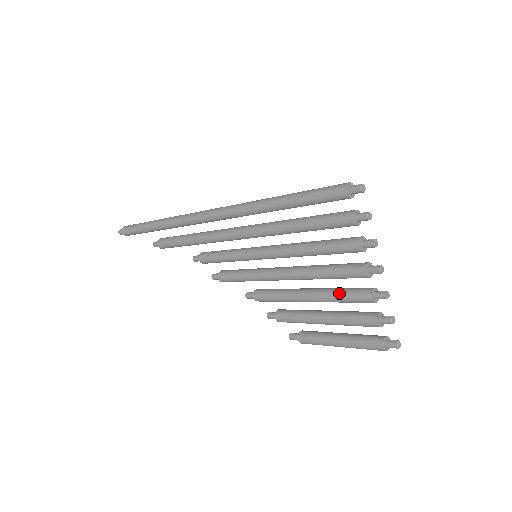
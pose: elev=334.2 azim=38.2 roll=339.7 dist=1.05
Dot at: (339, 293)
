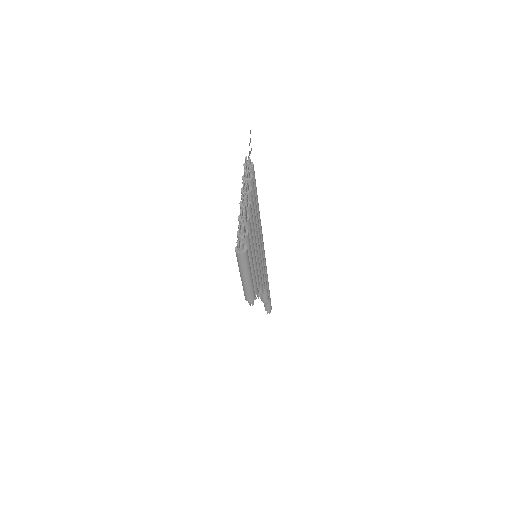
Dot at: occluded
